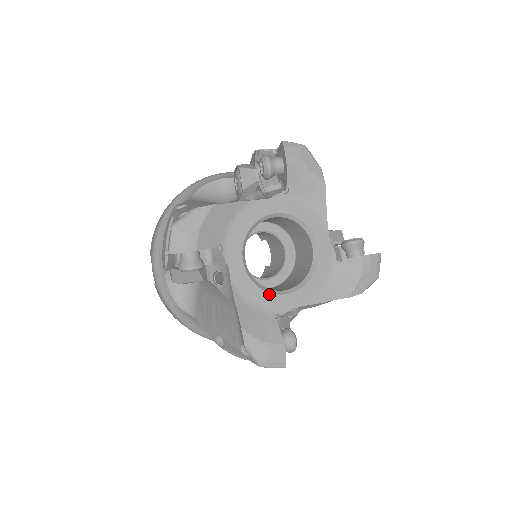
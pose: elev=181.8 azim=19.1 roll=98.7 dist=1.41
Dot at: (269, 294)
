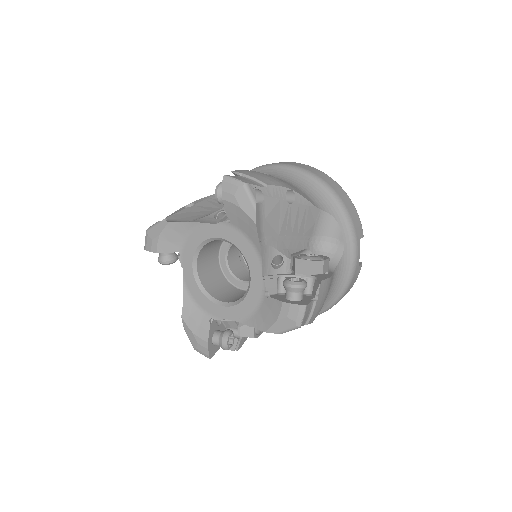
Dot at: (209, 300)
